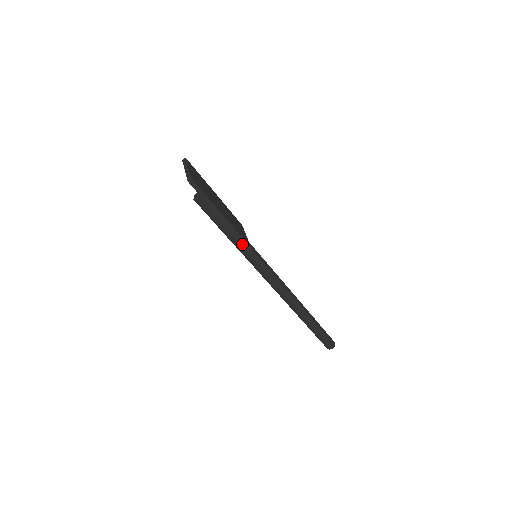
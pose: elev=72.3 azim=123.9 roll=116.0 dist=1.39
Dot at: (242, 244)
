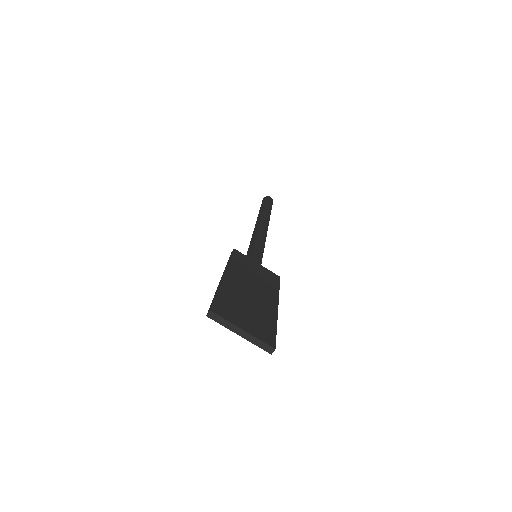
Dot at: occluded
